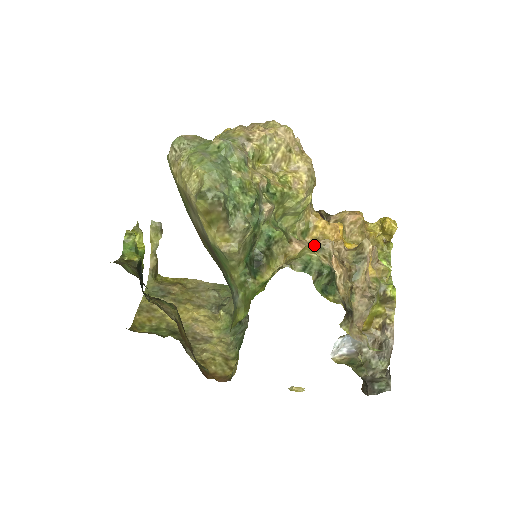
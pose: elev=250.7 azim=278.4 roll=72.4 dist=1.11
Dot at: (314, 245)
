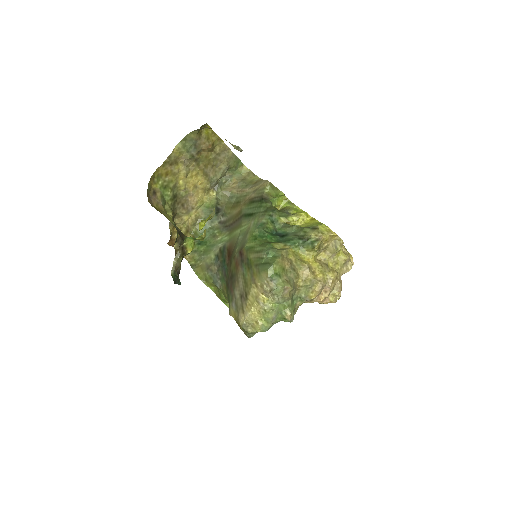
Dot at: occluded
